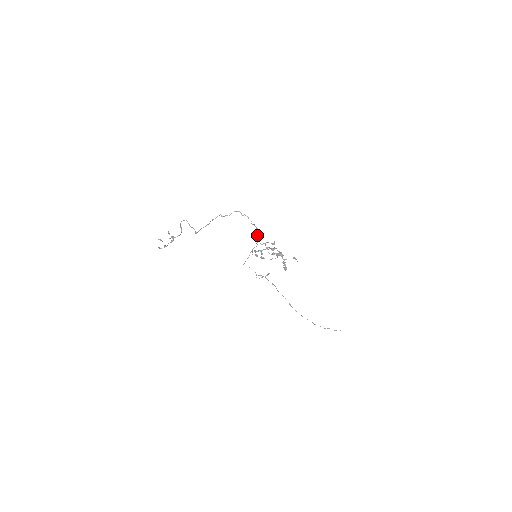
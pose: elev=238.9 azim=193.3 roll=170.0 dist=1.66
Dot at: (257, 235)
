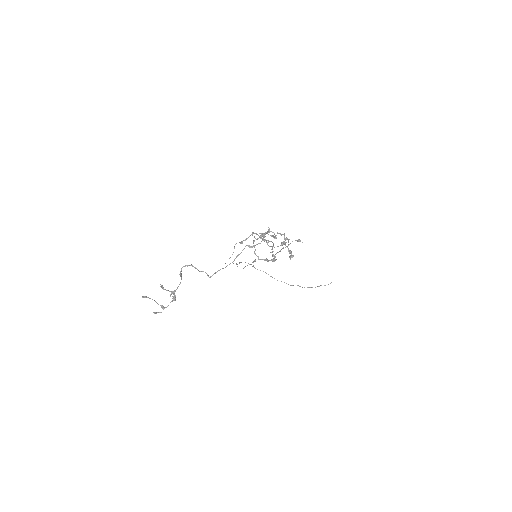
Dot at: (285, 247)
